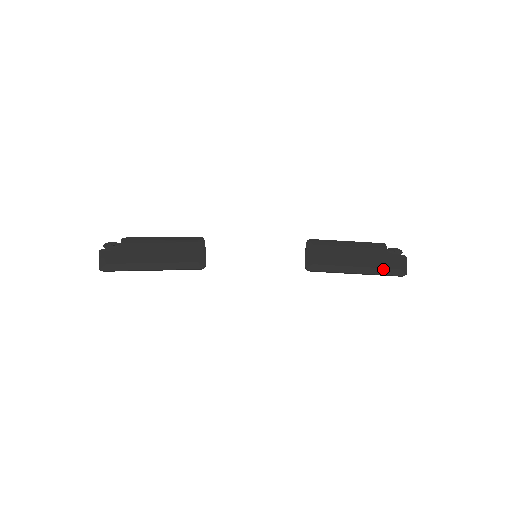
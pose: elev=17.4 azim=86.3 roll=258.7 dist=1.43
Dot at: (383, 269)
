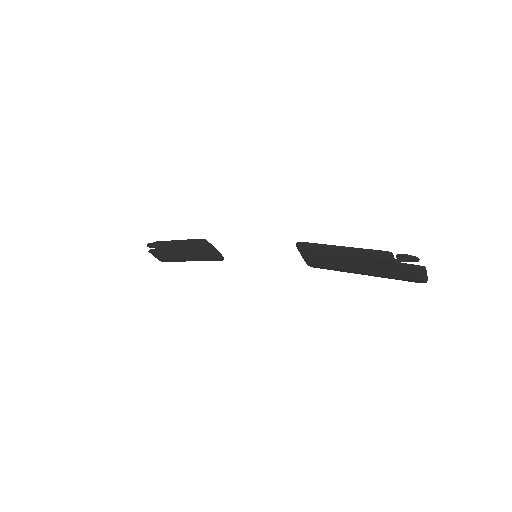
Dot at: (393, 277)
